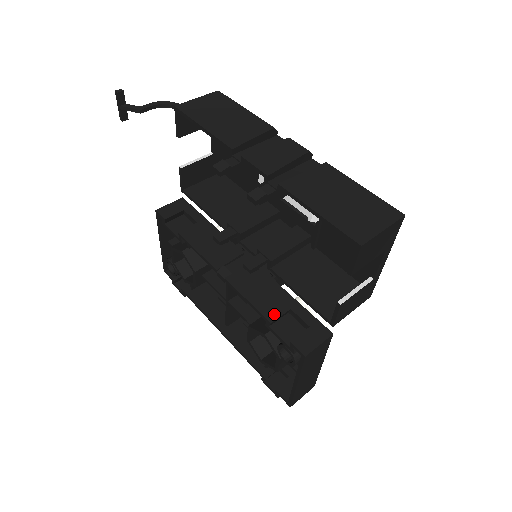
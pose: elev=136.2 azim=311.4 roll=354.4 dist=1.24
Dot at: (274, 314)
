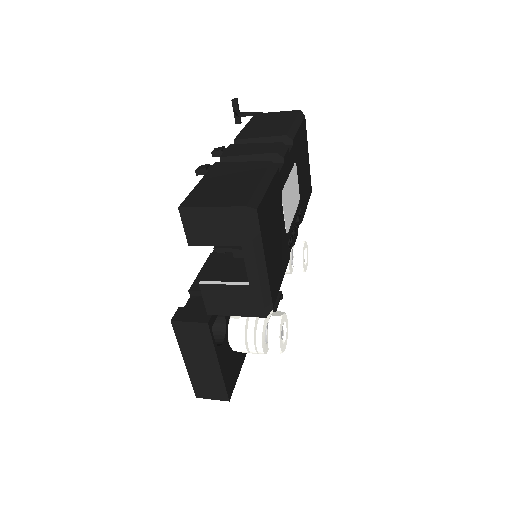
Dot at: (199, 287)
